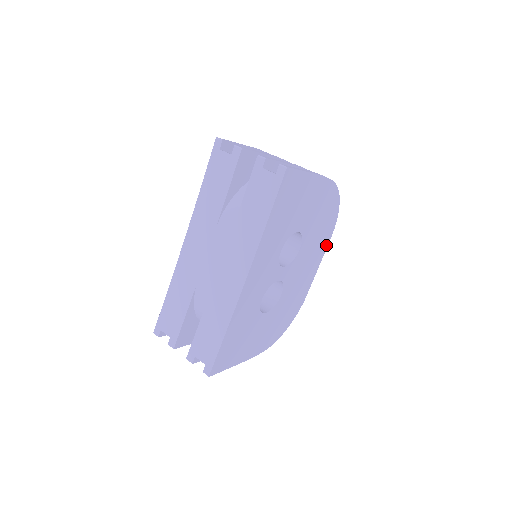
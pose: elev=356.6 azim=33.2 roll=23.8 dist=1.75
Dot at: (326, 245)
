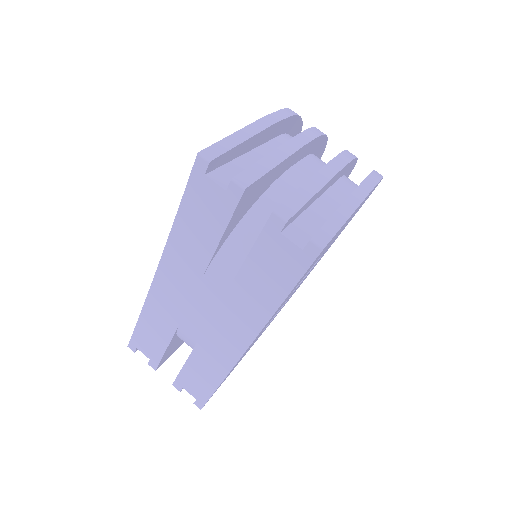
Dot at: occluded
